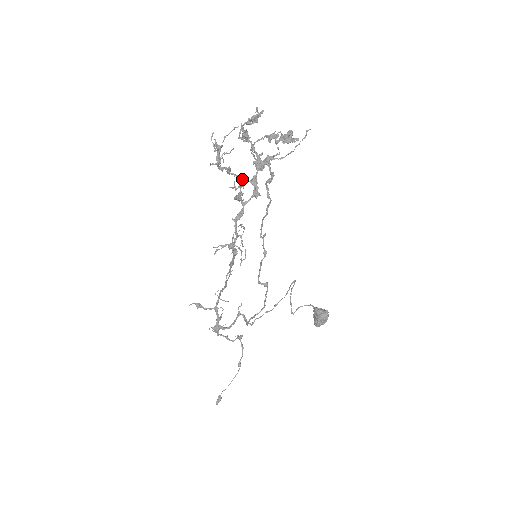
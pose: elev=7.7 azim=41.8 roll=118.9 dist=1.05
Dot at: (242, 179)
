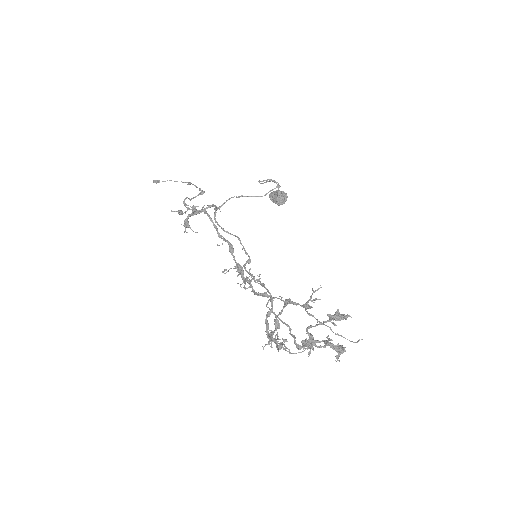
Dot at: (285, 306)
